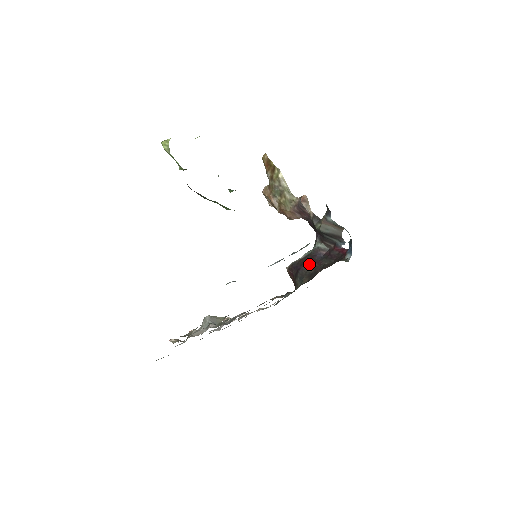
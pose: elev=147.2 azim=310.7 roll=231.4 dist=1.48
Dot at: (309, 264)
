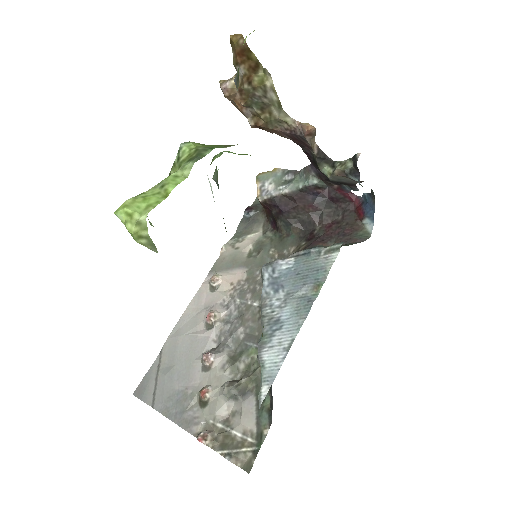
Dot at: (299, 207)
